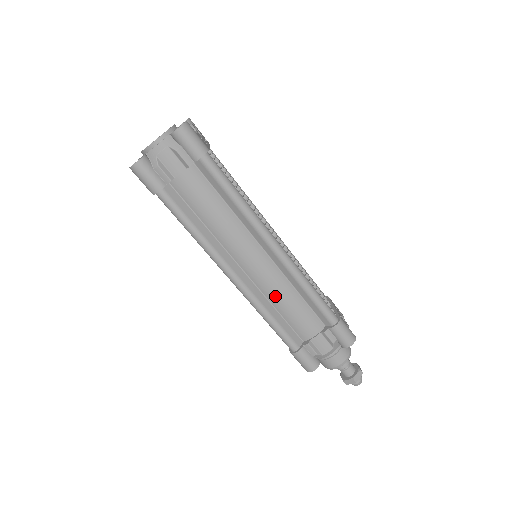
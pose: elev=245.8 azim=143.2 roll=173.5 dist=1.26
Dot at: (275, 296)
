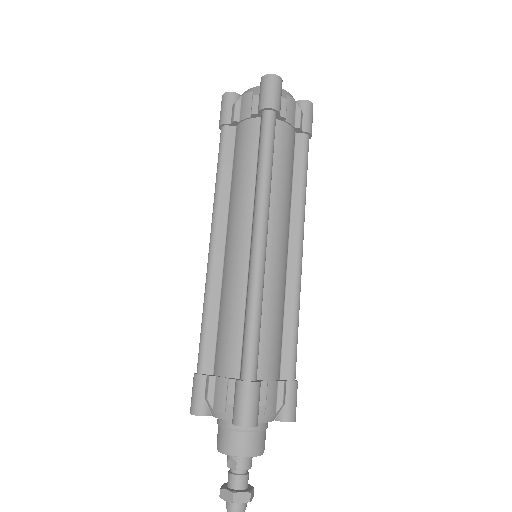
Dot at: (272, 297)
